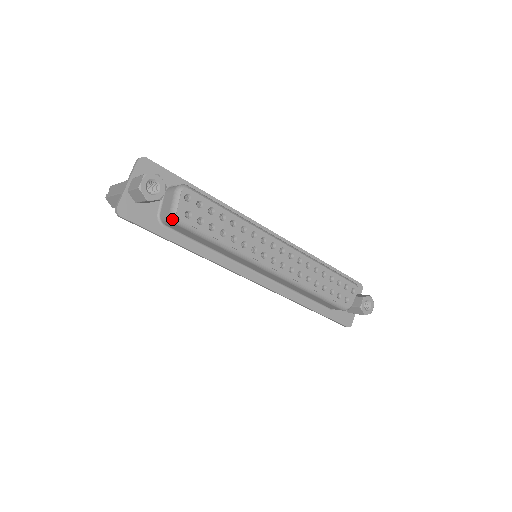
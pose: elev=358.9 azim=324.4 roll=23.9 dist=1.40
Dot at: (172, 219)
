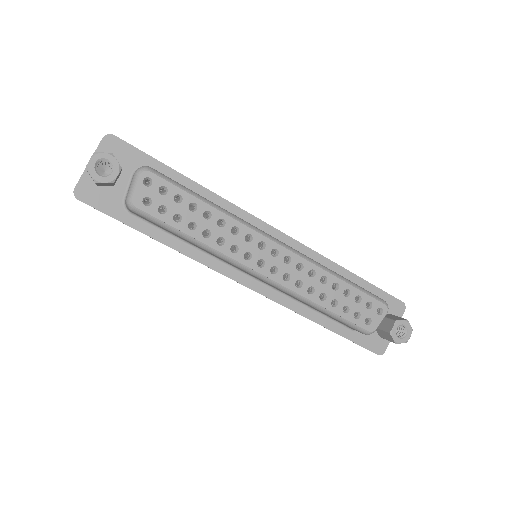
Dot at: (128, 206)
